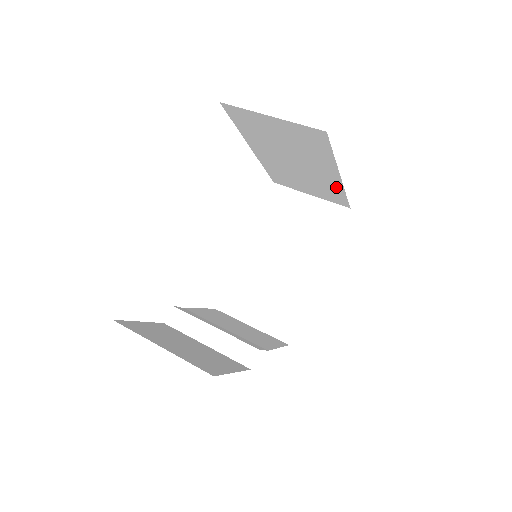
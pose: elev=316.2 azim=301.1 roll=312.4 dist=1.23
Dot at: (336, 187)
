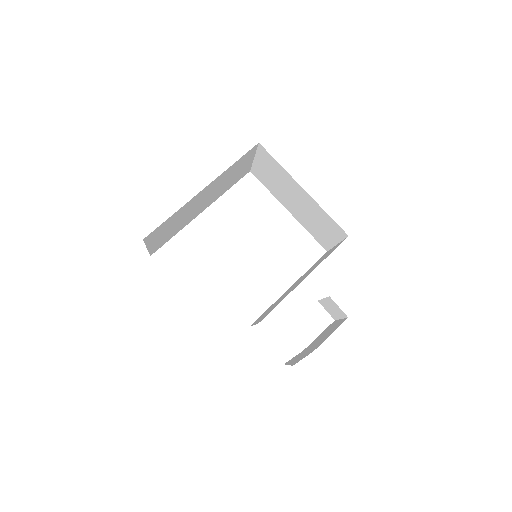
Dot at: (318, 208)
